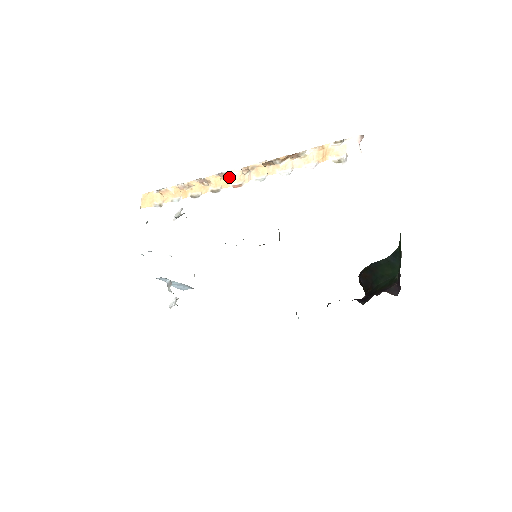
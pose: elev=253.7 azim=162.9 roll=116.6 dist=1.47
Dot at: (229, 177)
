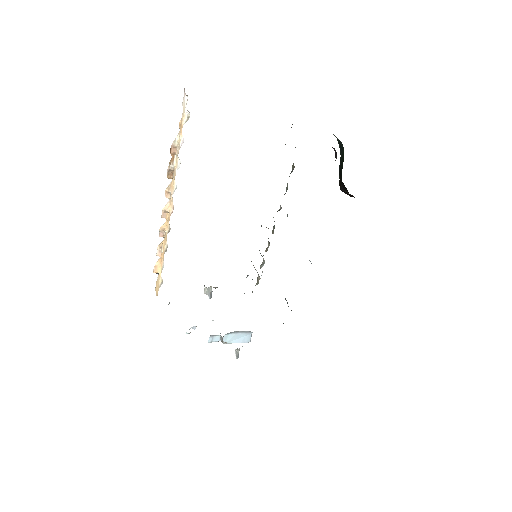
Dot at: (167, 212)
